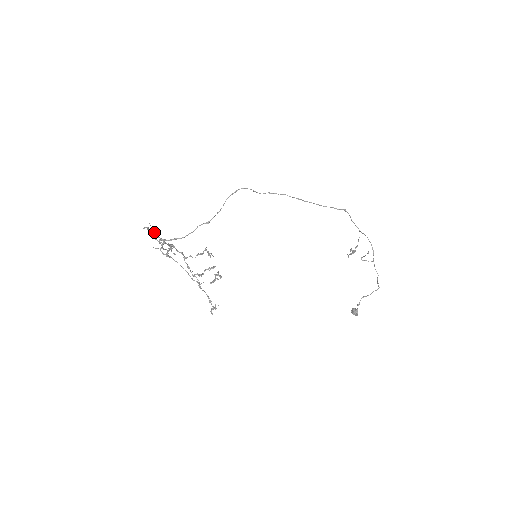
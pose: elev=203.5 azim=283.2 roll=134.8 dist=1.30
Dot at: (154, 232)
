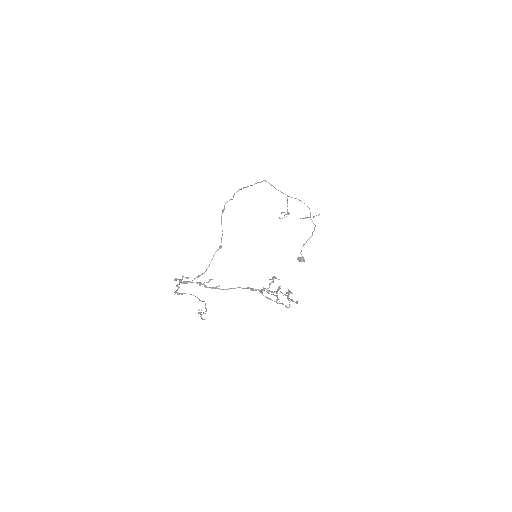
Dot at: (207, 282)
